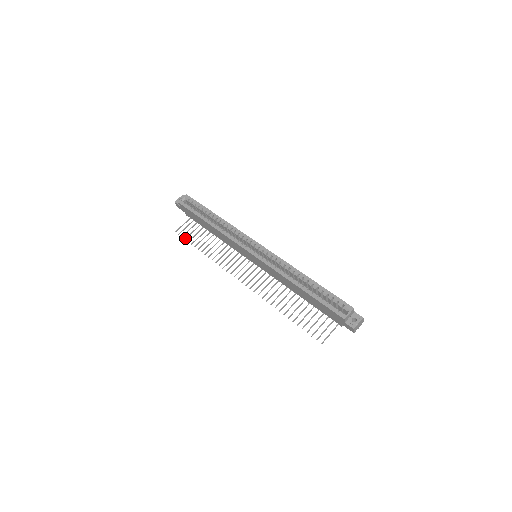
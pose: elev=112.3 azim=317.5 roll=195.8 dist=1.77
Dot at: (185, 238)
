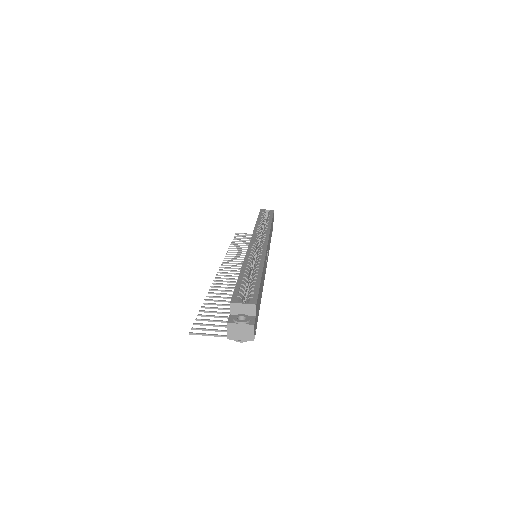
Dot at: (235, 237)
